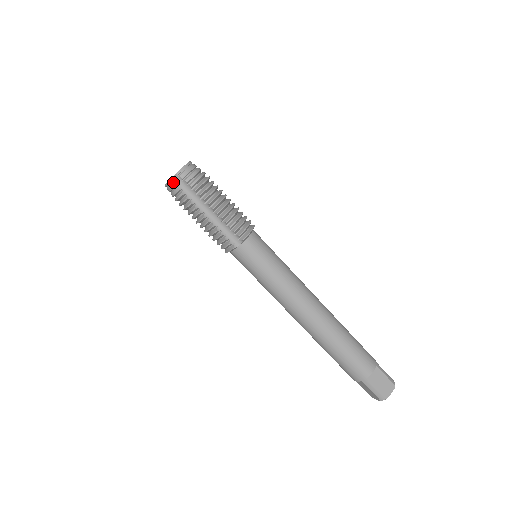
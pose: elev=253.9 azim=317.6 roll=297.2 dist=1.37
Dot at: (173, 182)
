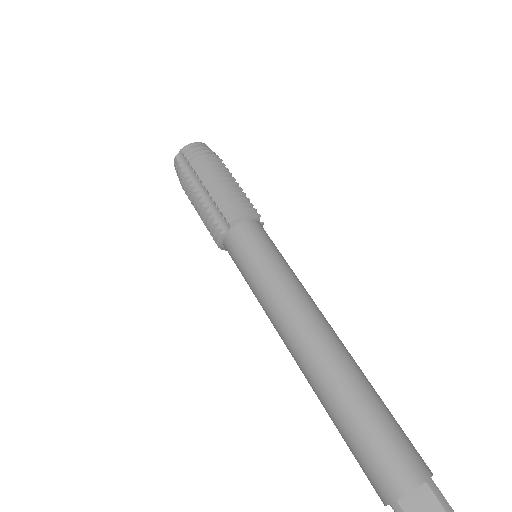
Dot at: (176, 160)
